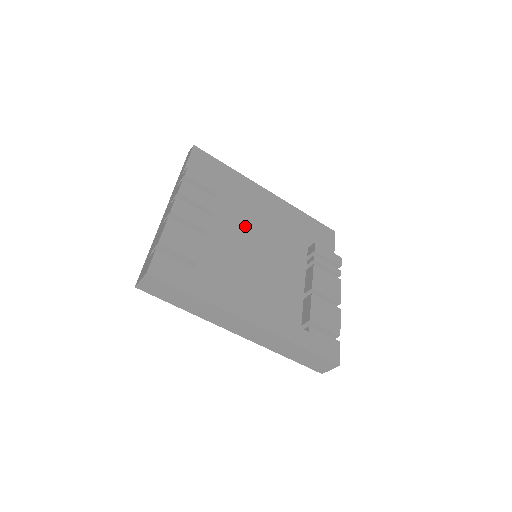
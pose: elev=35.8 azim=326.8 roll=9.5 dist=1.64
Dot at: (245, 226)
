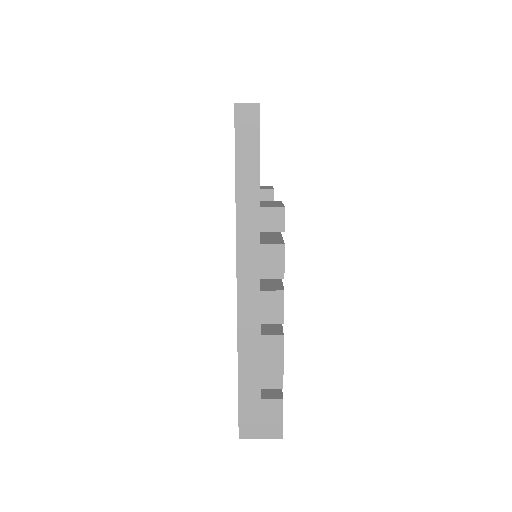
Dot at: occluded
